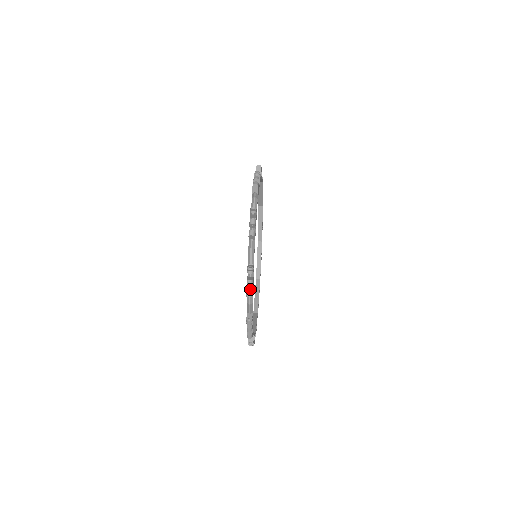
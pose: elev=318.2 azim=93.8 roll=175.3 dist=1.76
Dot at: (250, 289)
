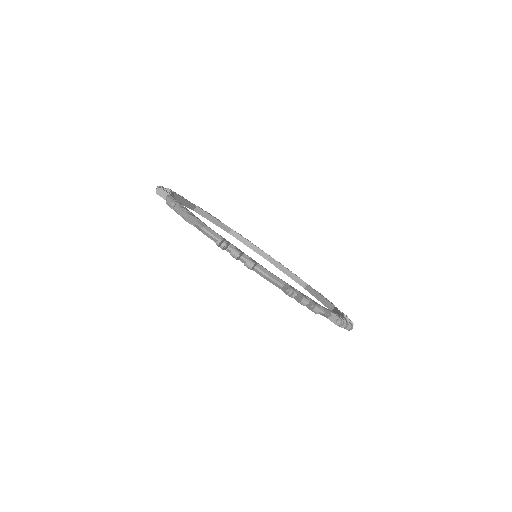
Dot at: occluded
